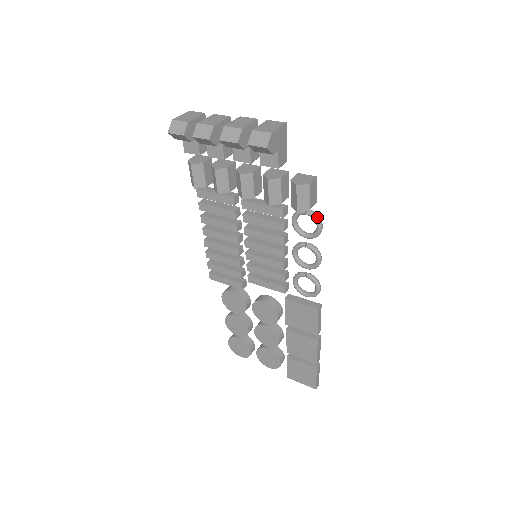
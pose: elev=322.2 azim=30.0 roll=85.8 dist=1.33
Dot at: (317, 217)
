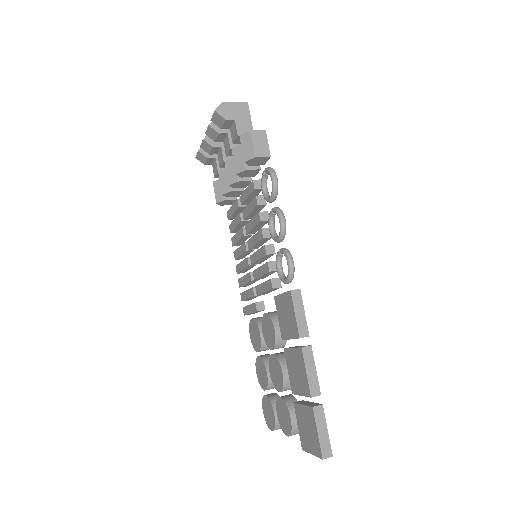
Dot at: (270, 169)
